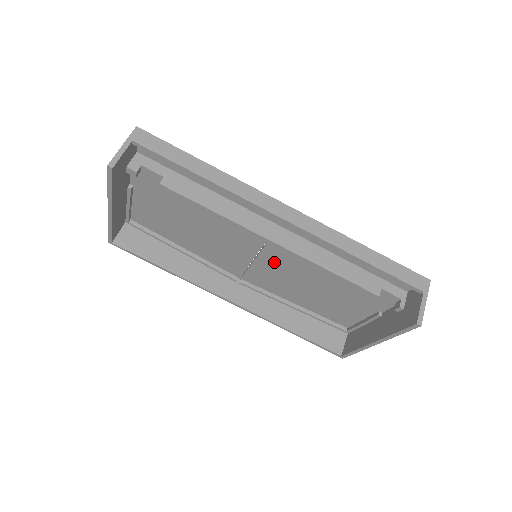
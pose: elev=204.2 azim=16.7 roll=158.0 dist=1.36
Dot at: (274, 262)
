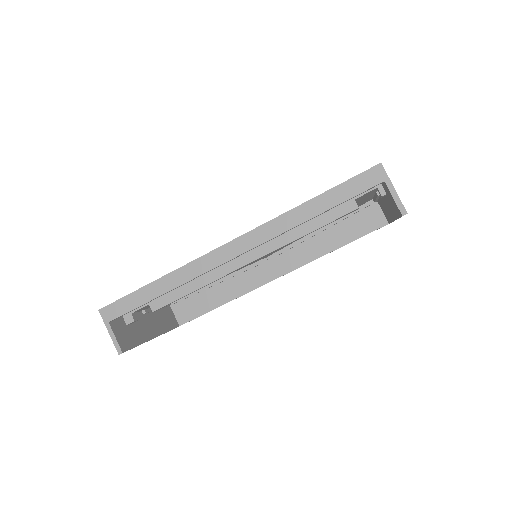
Dot at: occluded
